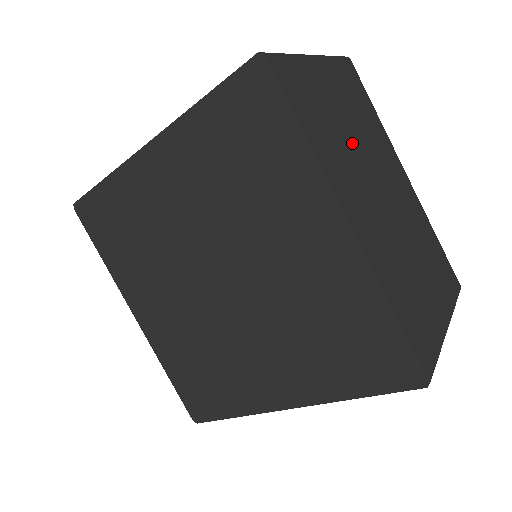
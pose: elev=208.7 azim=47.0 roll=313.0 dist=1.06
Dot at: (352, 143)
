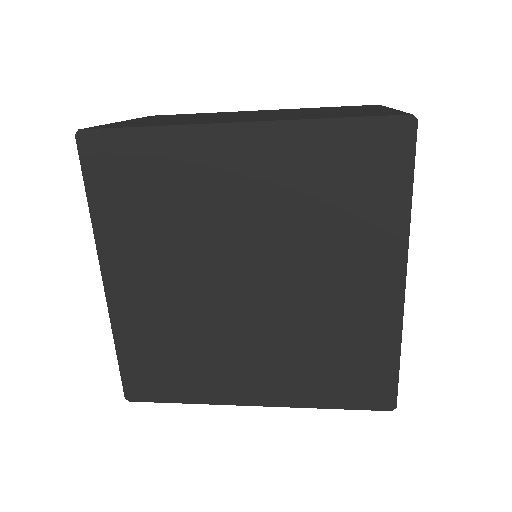
Dot at: occluded
